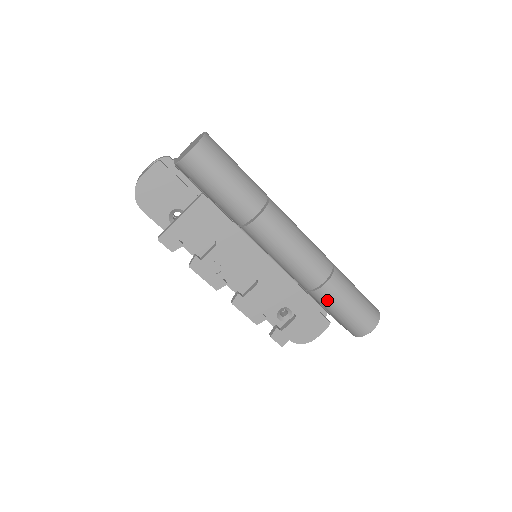
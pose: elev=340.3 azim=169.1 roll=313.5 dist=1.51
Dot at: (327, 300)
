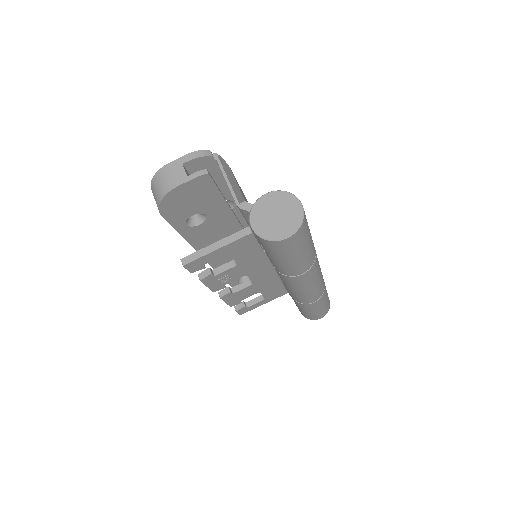
Dot at: (306, 308)
